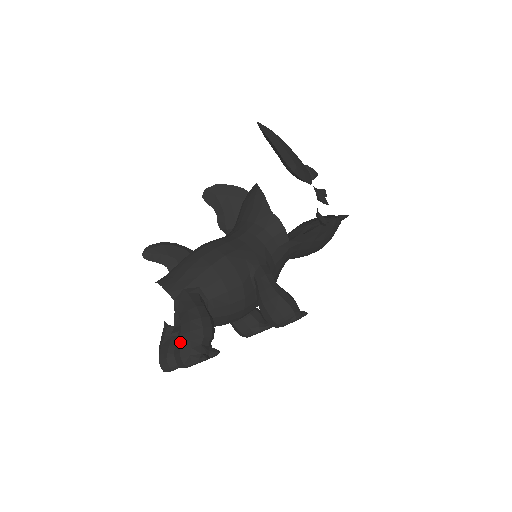
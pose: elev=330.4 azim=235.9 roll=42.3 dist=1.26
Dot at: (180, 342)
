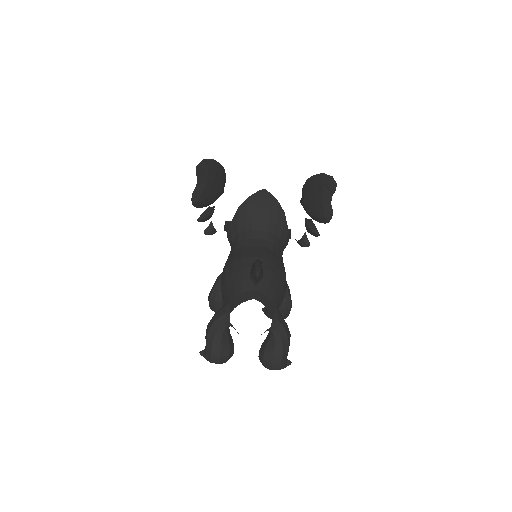
Dot at: (283, 354)
